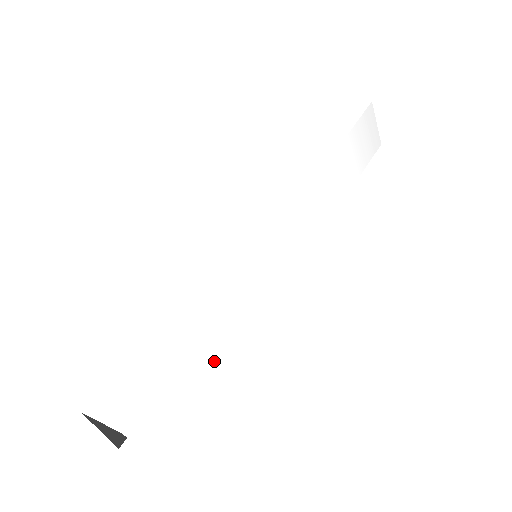
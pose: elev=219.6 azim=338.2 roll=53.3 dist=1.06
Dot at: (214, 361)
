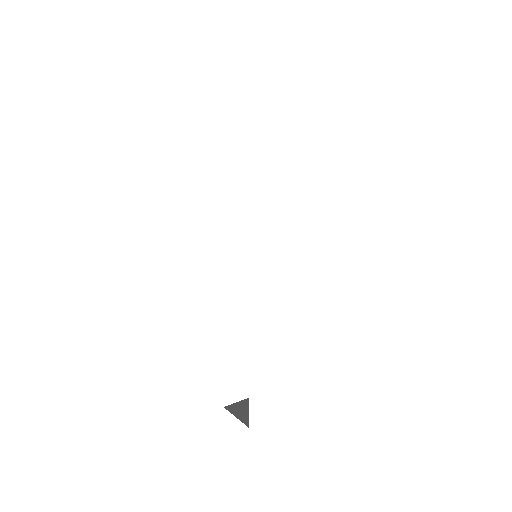
Dot at: (273, 347)
